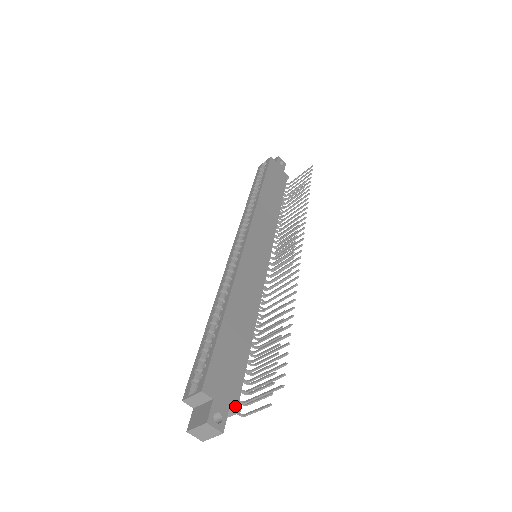
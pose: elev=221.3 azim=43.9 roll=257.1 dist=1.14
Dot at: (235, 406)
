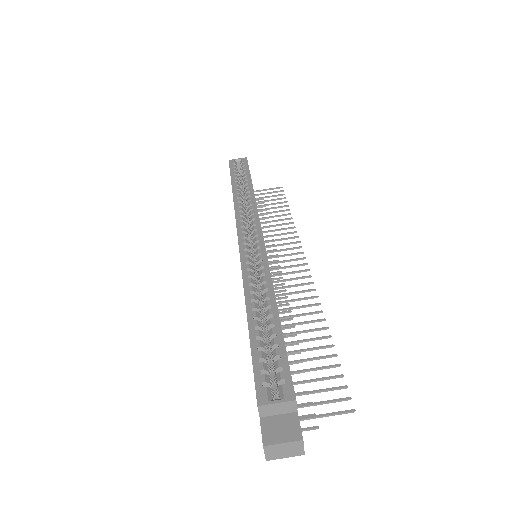
Dot at: occluded
